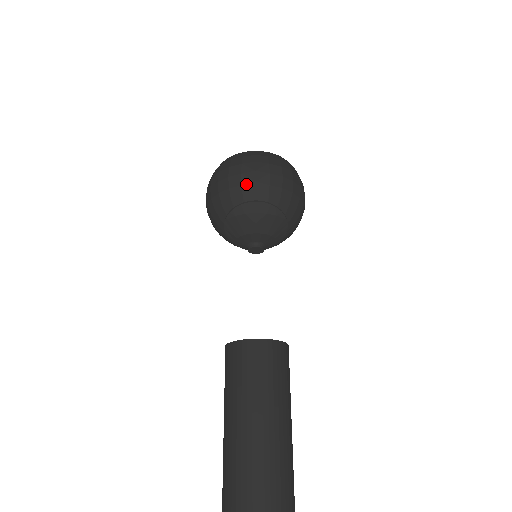
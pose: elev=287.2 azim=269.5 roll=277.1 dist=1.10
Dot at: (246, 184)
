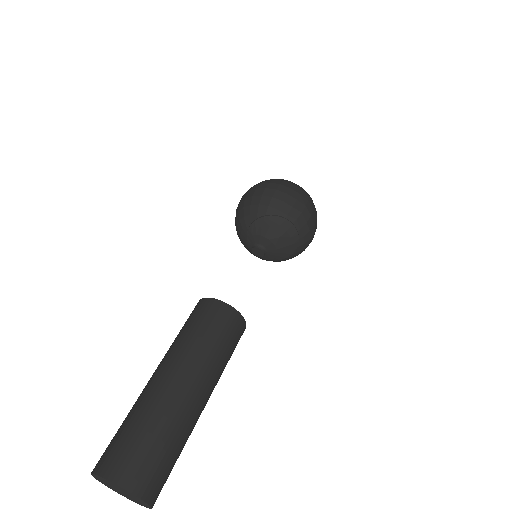
Dot at: (296, 209)
